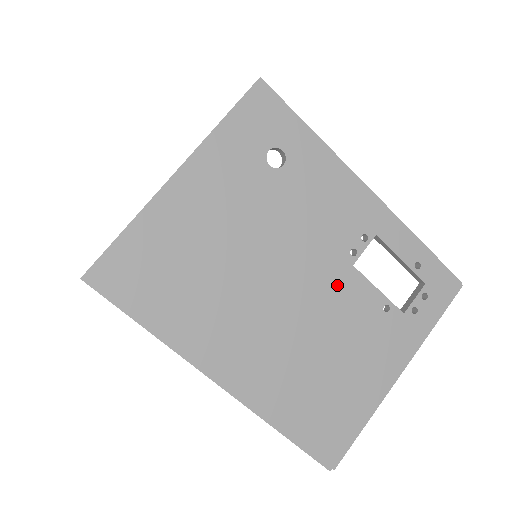
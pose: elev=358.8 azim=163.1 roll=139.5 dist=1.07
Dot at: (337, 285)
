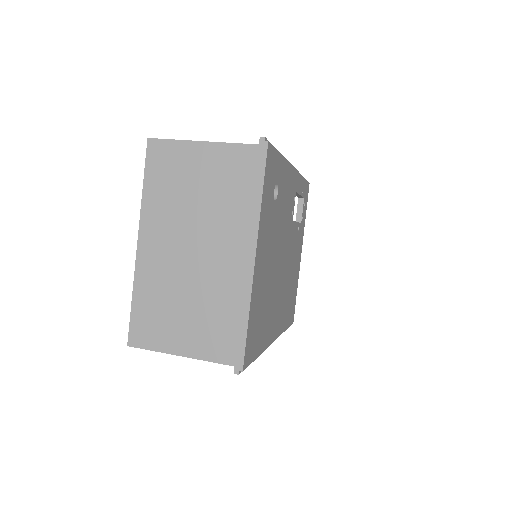
Dot at: (291, 238)
